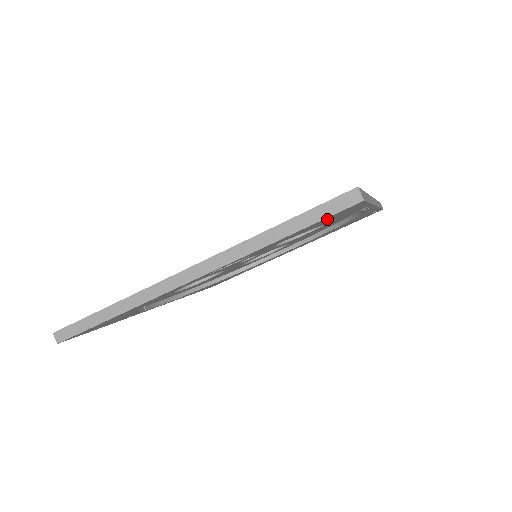
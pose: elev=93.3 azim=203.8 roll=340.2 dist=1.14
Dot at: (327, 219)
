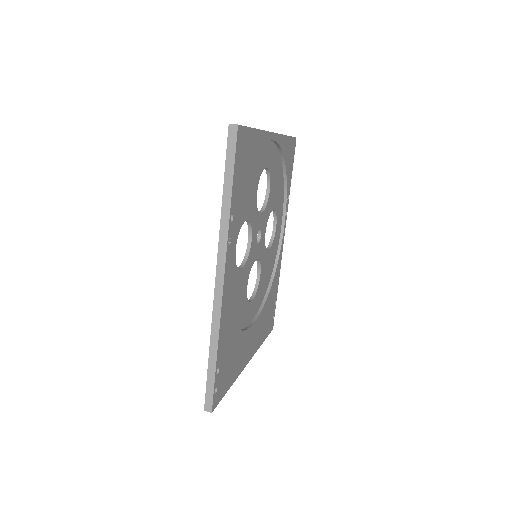
Dot at: (291, 148)
